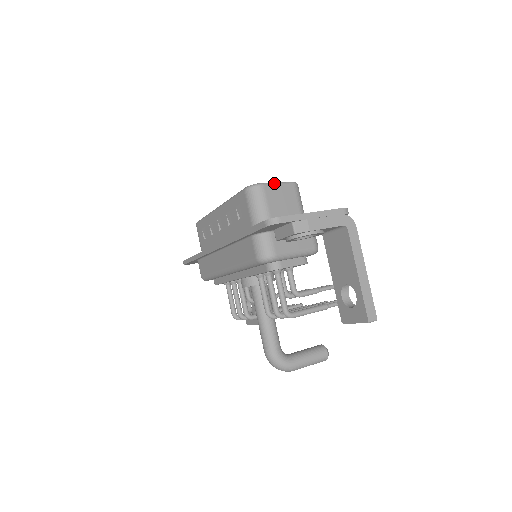
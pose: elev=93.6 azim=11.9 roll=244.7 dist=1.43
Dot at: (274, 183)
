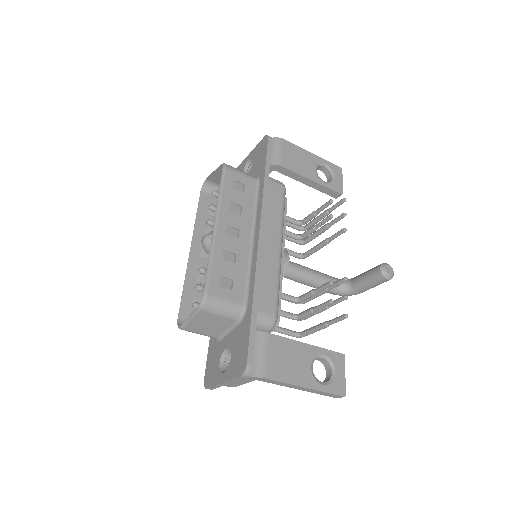
Dot at: (187, 322)
